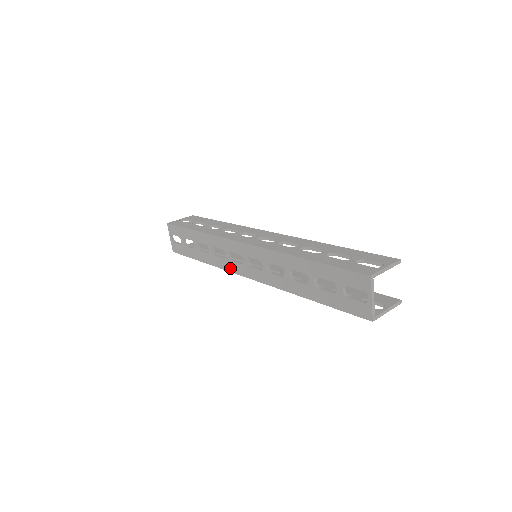
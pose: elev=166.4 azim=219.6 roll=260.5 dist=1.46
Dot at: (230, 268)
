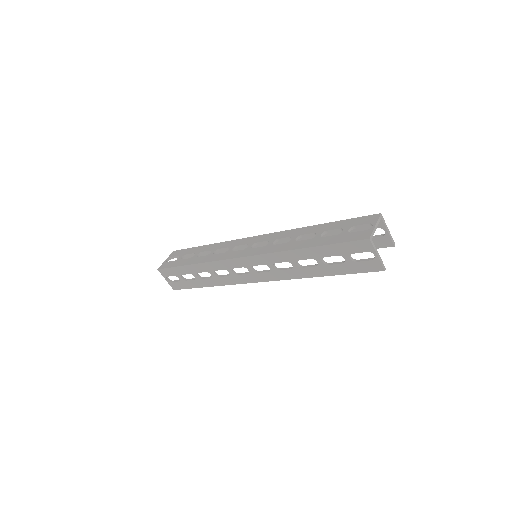
Dot at: (226, 257)
